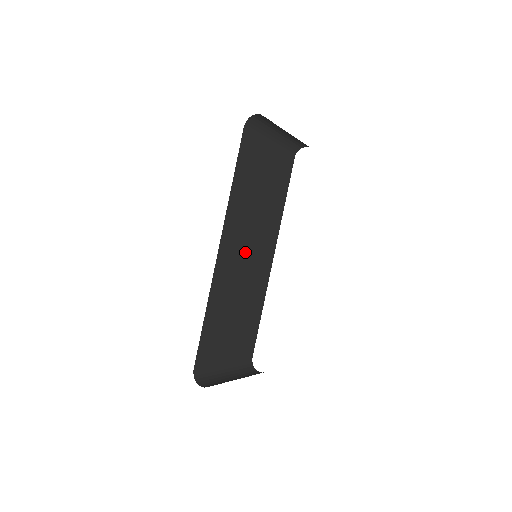
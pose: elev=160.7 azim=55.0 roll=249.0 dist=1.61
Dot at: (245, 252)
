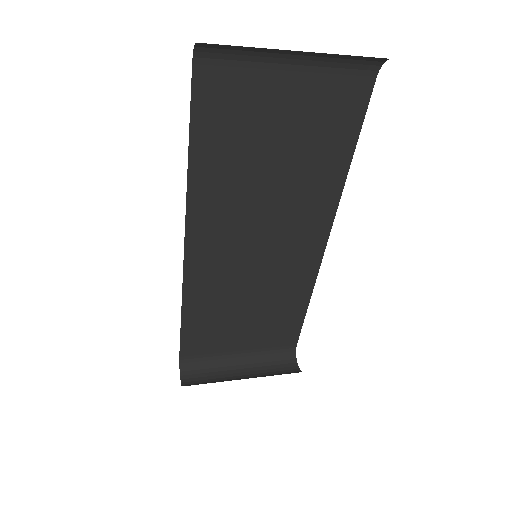
Dot at: (250, 242)
